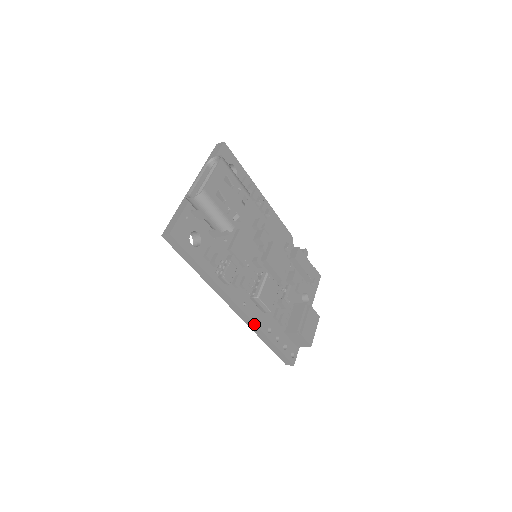
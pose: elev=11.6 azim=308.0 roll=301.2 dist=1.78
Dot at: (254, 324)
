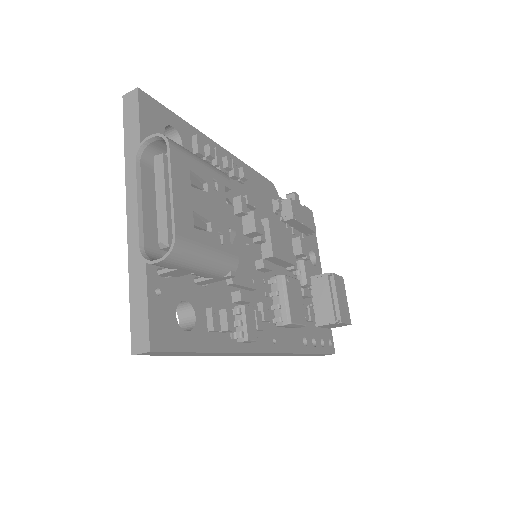
Dot at: (291, 353)
